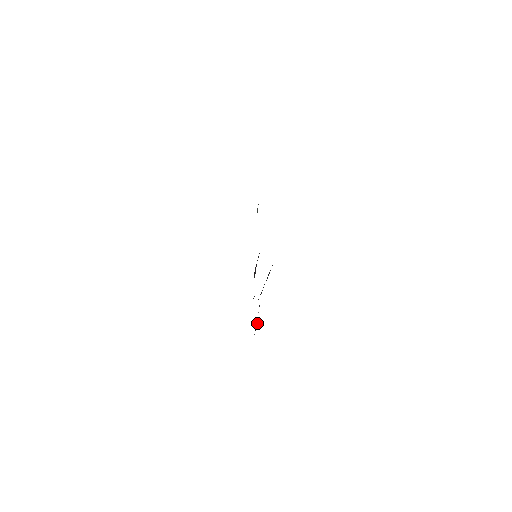
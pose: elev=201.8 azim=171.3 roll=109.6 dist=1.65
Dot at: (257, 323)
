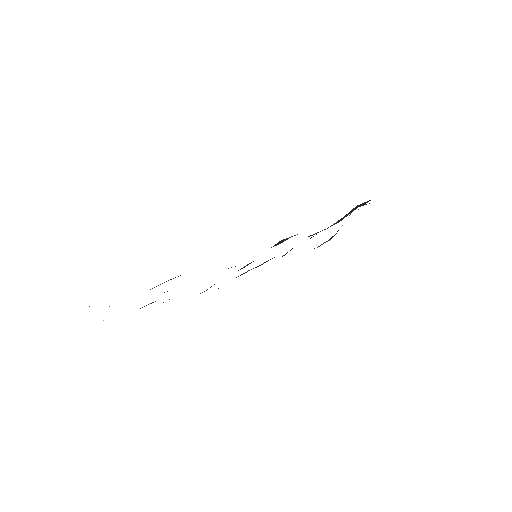
Dot at: occluded
